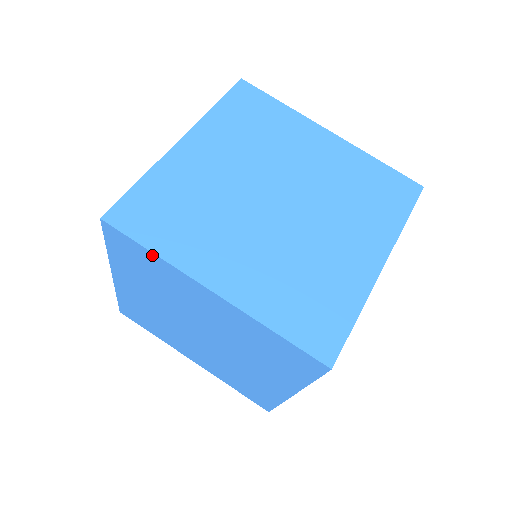
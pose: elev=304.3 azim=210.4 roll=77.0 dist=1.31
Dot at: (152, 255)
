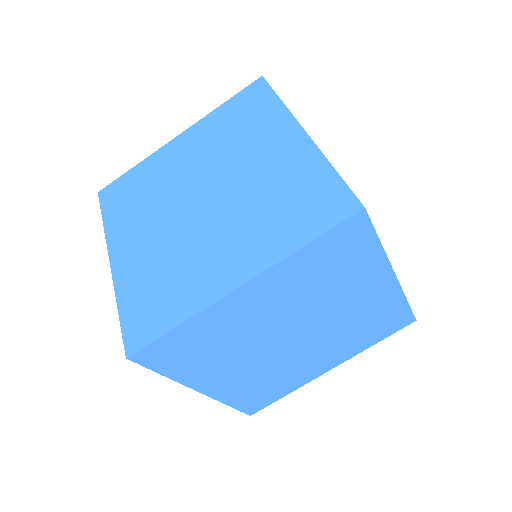
Dot at: (181, 328)
